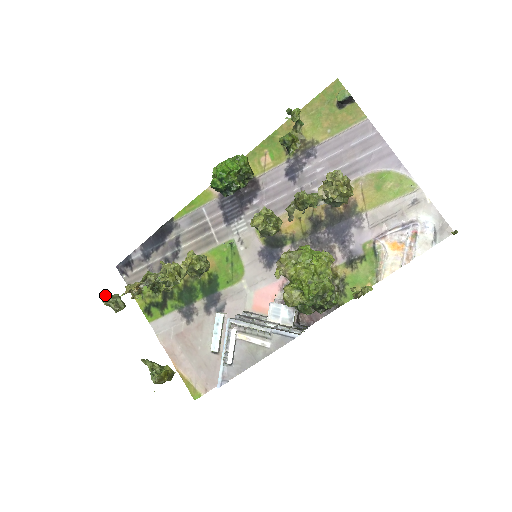
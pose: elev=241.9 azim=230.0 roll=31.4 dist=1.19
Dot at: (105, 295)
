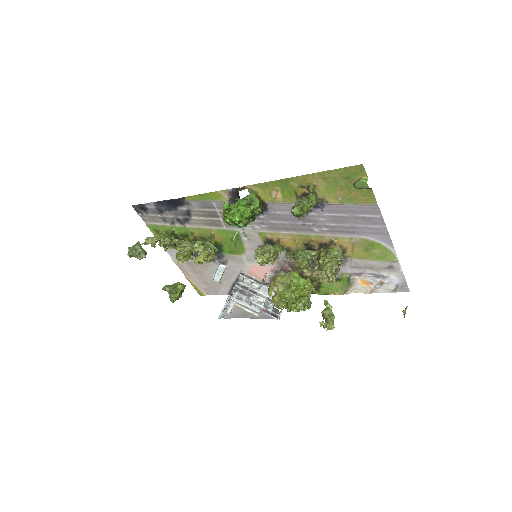
Dot at: (129, 250)
